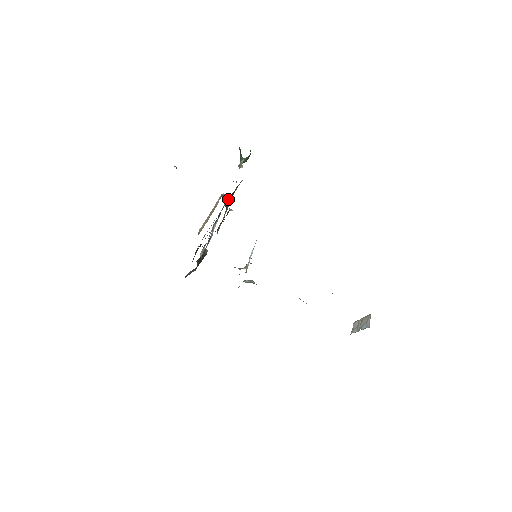
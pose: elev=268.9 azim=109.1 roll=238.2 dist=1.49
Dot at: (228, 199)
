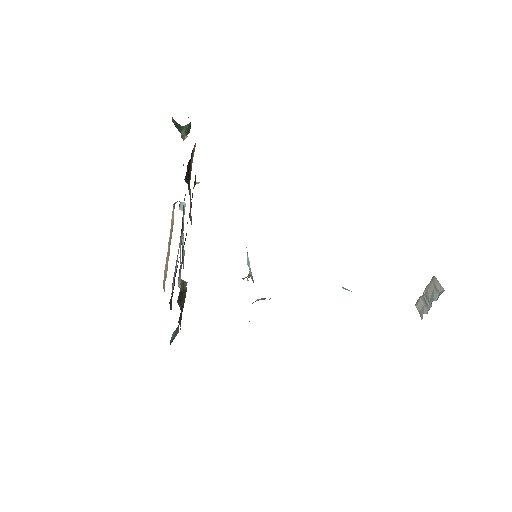
Dot at: (186, 174)
